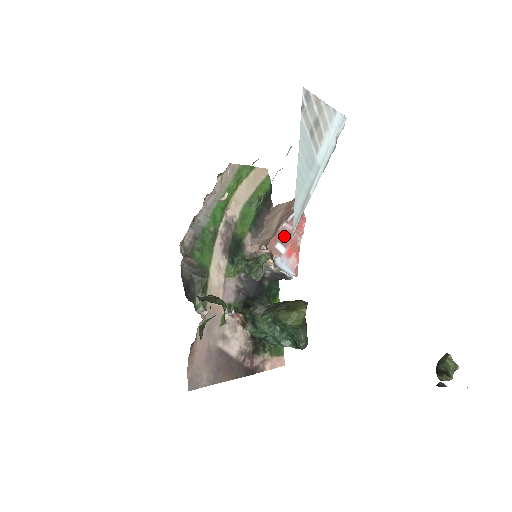
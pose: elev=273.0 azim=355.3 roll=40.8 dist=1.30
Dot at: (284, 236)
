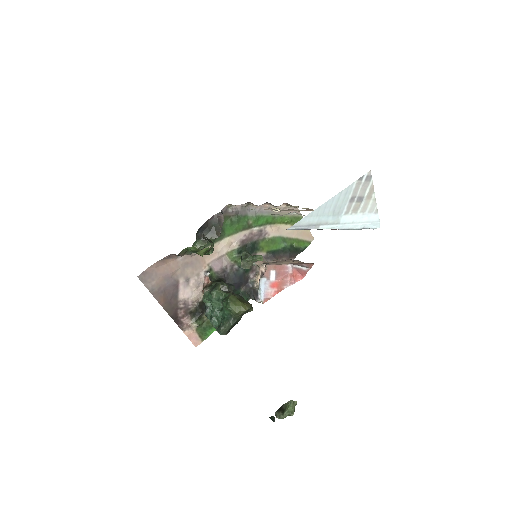
Dot at: (282, 272)
